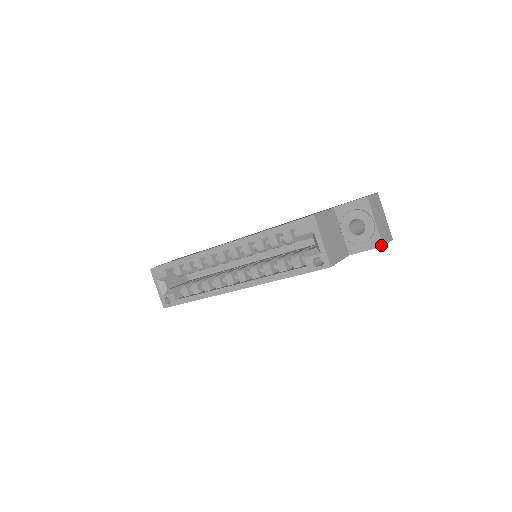
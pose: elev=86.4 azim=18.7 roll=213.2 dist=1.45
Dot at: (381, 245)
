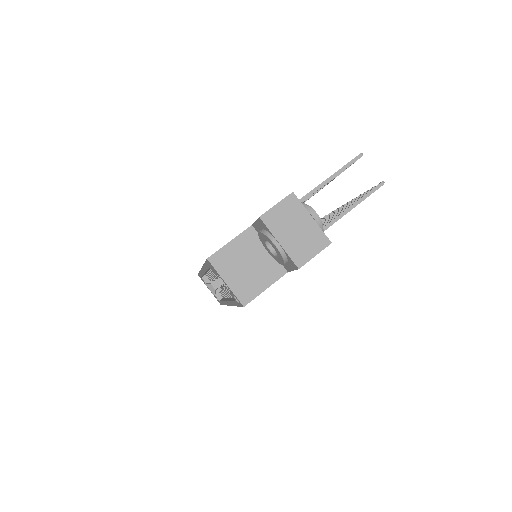
Dot at: (297, 267)
